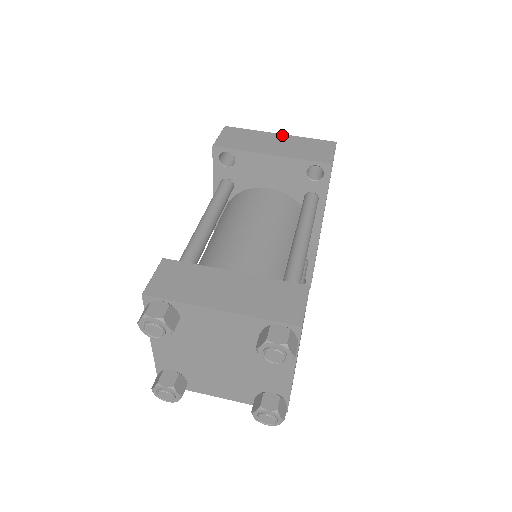
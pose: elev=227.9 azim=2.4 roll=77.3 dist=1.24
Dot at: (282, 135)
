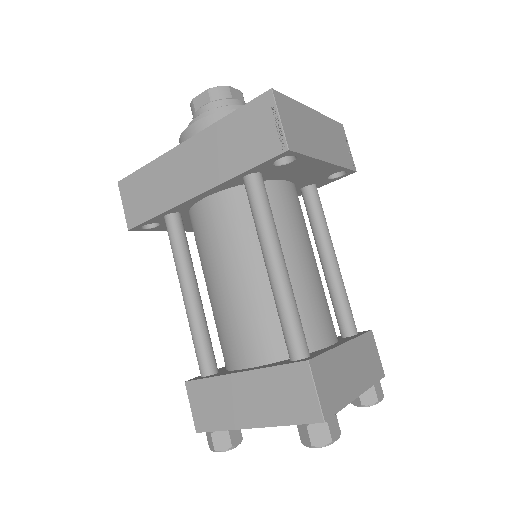
Dot at: (315, 113)
